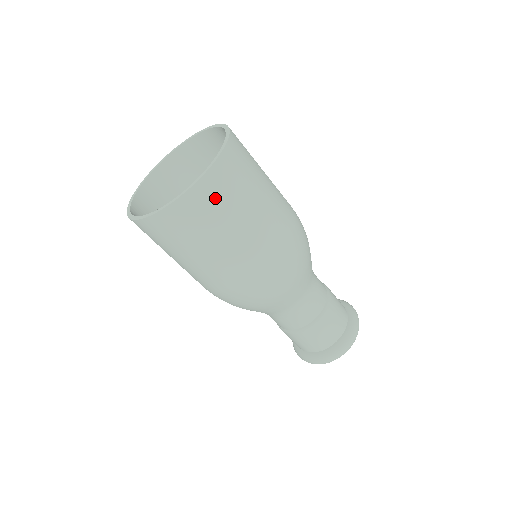
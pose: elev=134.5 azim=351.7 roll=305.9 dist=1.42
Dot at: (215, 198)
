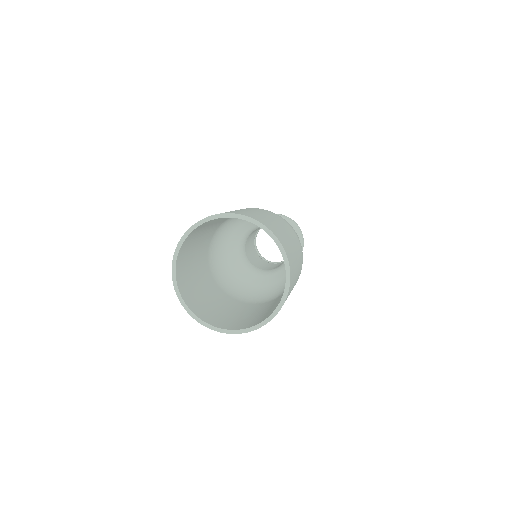
Dot at: occluded
